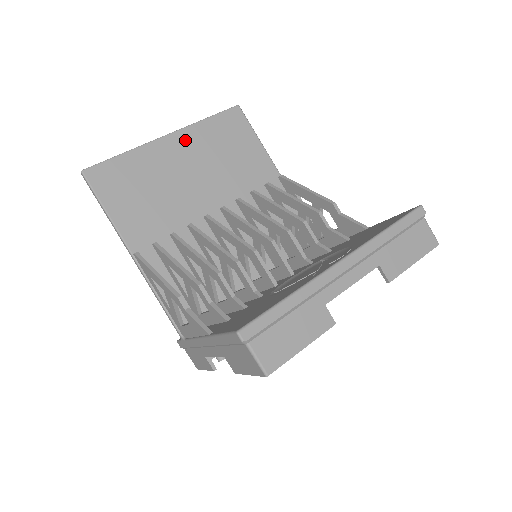
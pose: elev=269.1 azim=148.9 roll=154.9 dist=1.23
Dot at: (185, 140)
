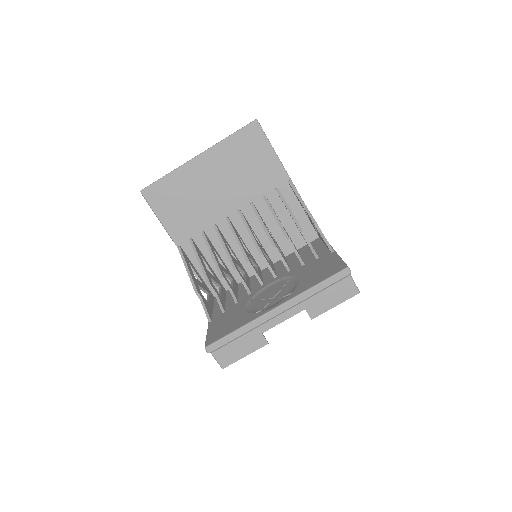
Dot at: (212, 158)
